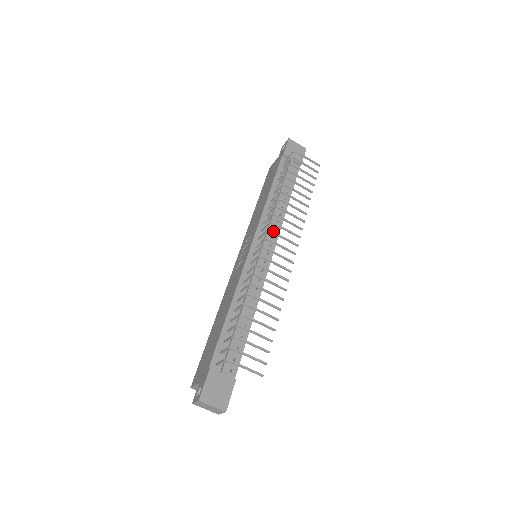
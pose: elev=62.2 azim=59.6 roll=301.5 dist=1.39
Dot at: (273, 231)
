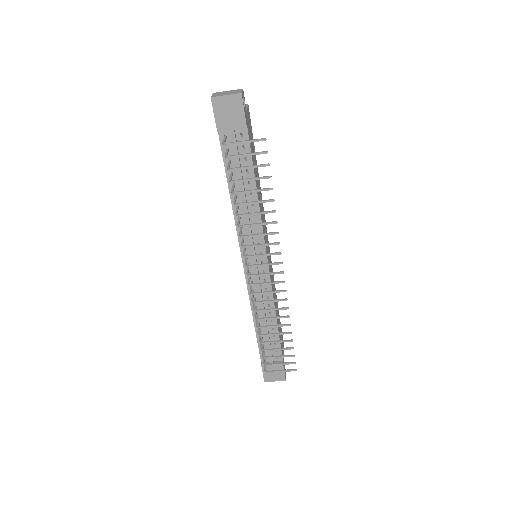
Dot at: (250, 266)
